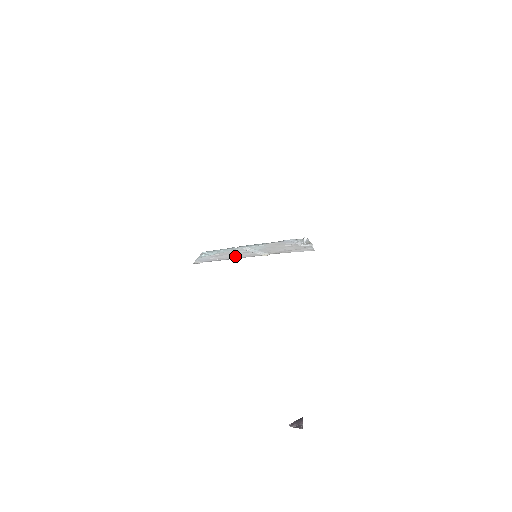
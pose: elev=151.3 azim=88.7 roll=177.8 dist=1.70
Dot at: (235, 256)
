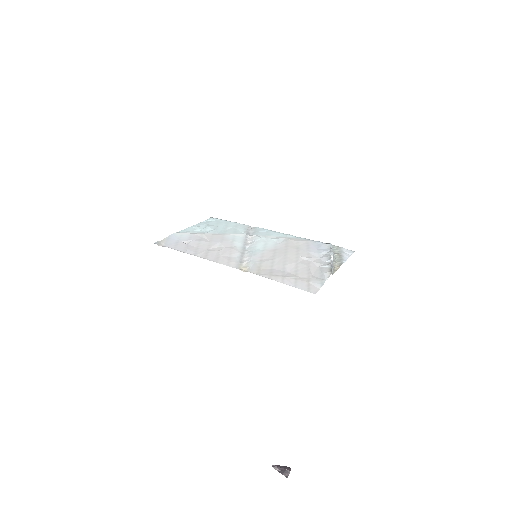
Dot at: (211, 251)
